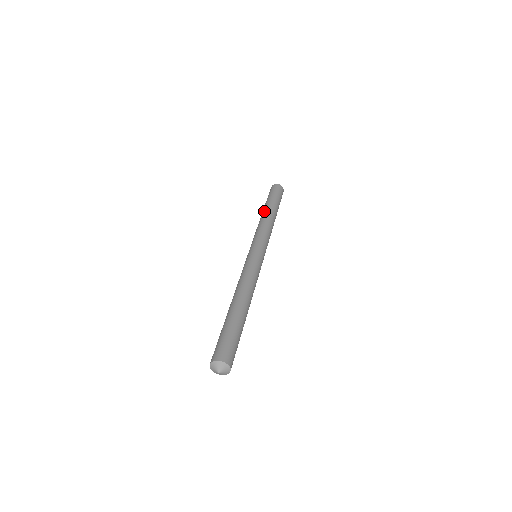
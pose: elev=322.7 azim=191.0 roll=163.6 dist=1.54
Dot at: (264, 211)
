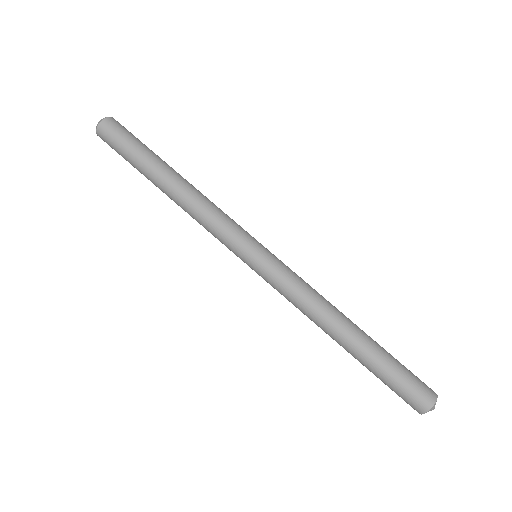
Dot at: (166, 185)
